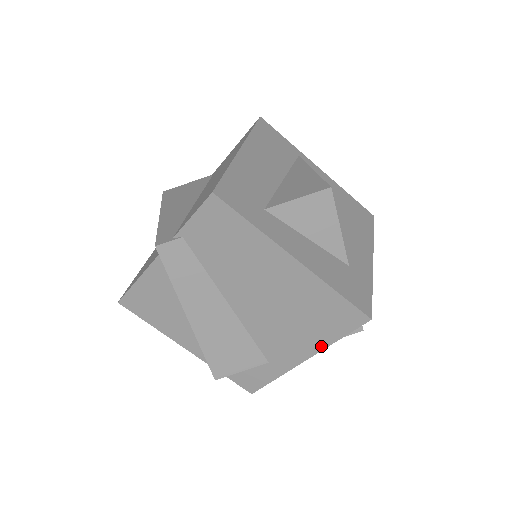
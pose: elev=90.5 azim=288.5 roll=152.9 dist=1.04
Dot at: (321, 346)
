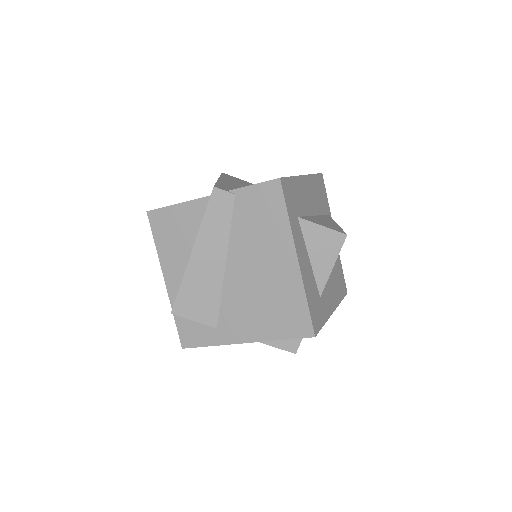
Dot at: (265, 337)
